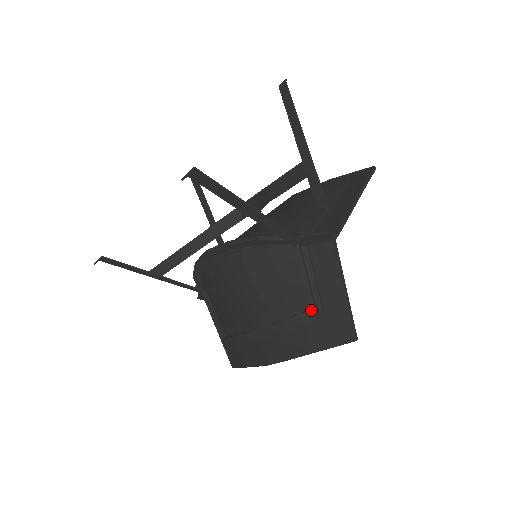
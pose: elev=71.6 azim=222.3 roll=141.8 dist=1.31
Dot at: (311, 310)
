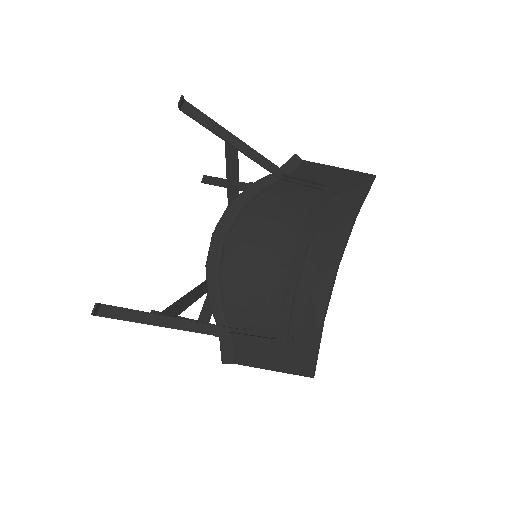
Dot at: (327, 186)
